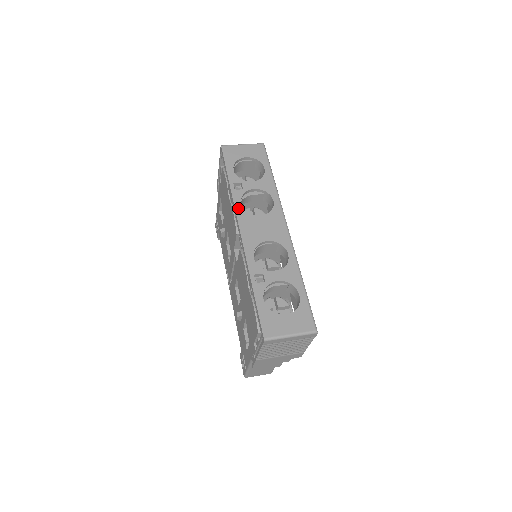
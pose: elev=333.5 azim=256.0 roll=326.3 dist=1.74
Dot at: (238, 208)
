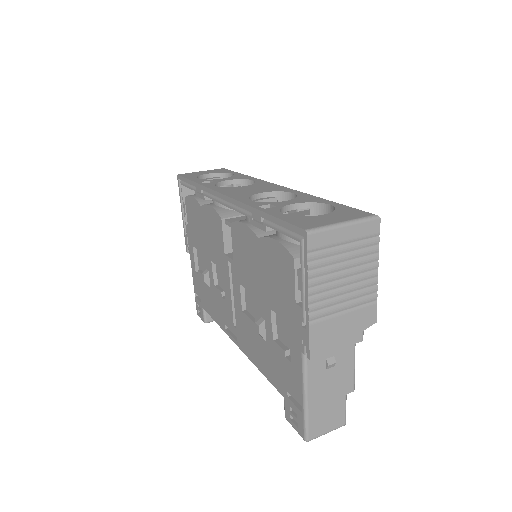
Dot at: (213, 188)
